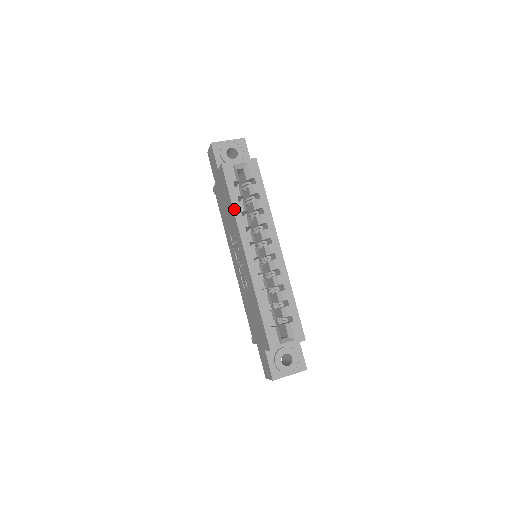
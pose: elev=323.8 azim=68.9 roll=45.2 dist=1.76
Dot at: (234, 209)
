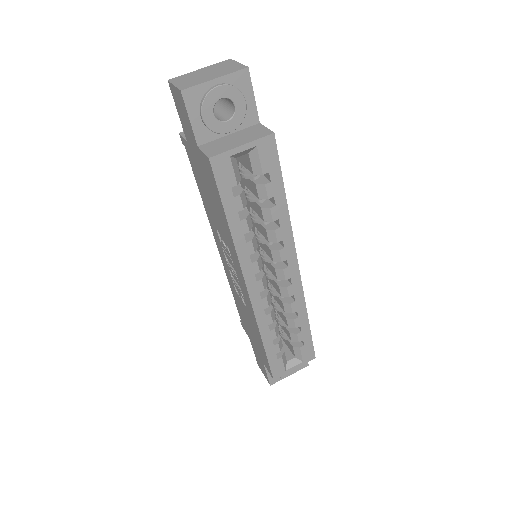
Dot at: (232, 233)
